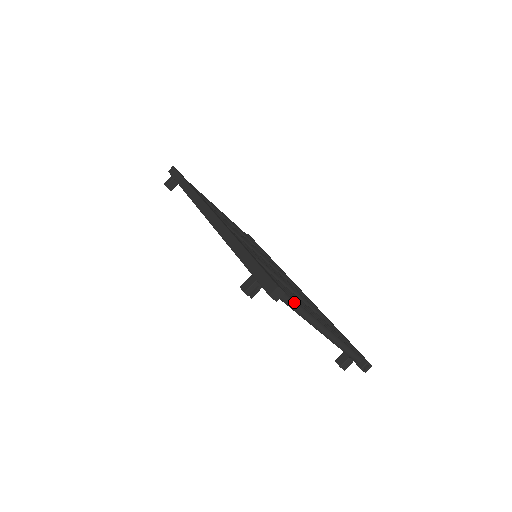
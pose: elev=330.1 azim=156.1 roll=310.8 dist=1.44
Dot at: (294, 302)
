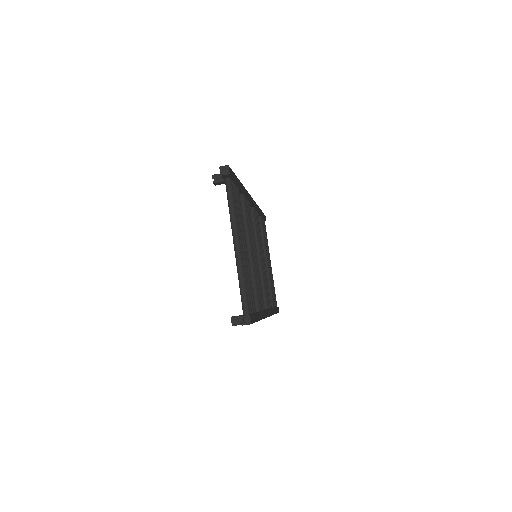
Dot at: (233, 201)
